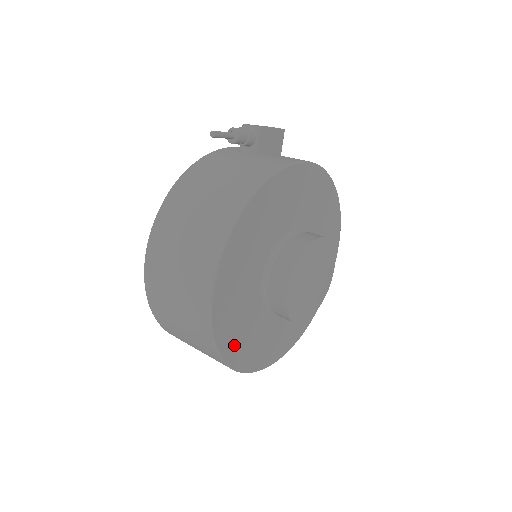
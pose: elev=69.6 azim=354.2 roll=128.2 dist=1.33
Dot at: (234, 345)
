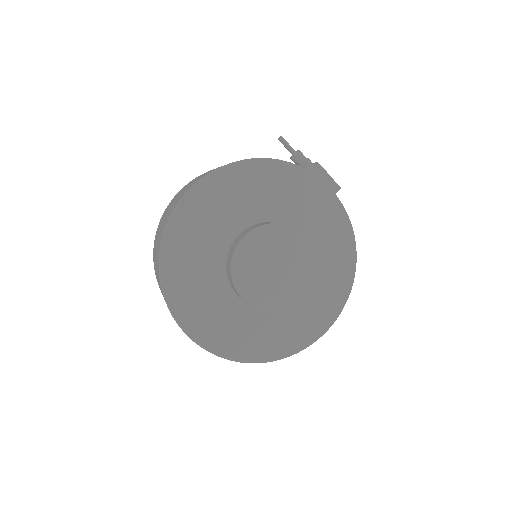
Dot at: (177, 259)
